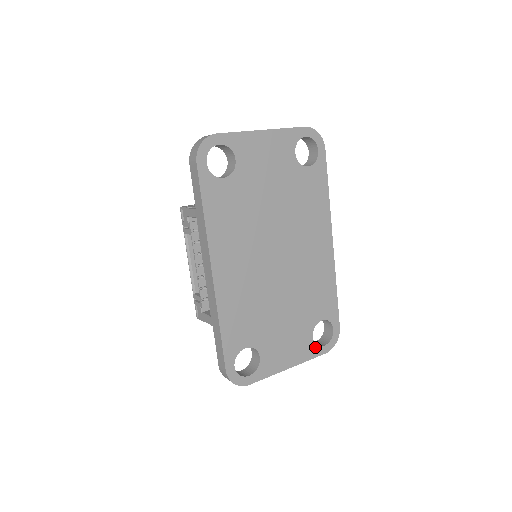
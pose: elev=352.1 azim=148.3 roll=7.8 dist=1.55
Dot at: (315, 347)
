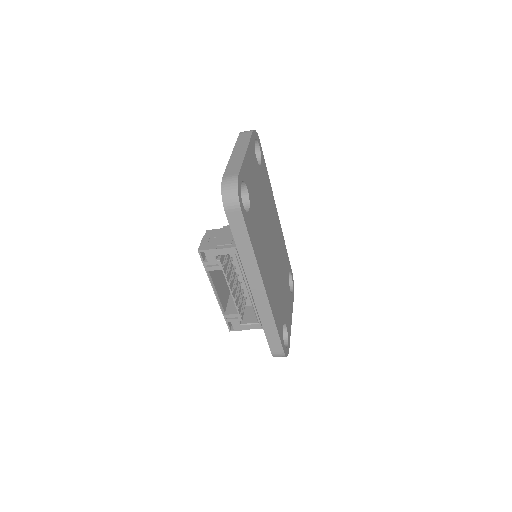
Dot at: (292, 295)
